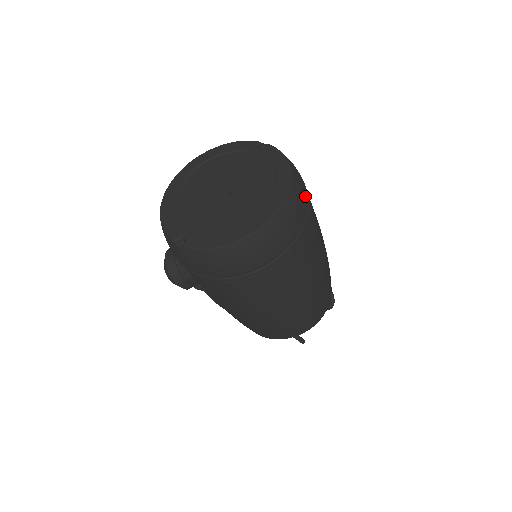
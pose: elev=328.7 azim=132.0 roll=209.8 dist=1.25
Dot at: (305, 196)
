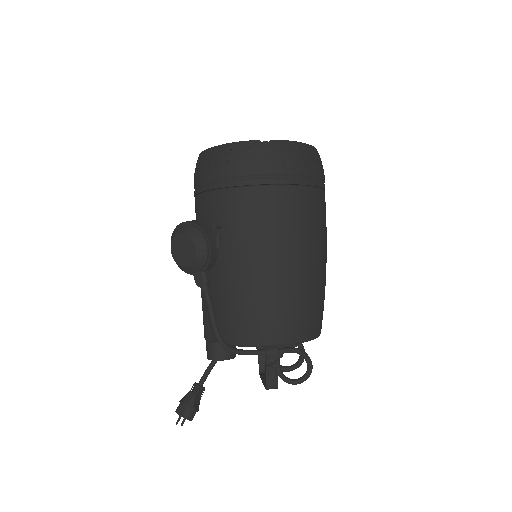
Dot at: occluded
